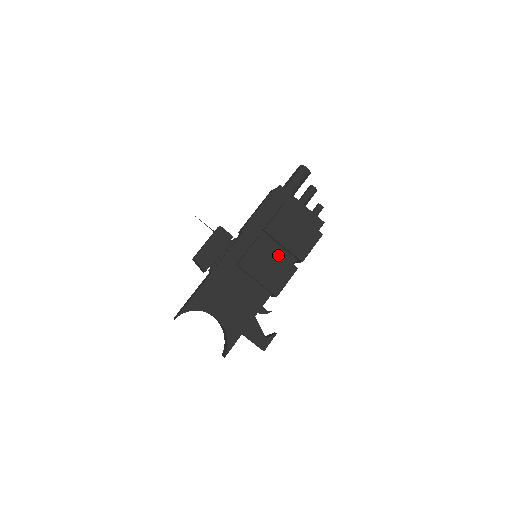
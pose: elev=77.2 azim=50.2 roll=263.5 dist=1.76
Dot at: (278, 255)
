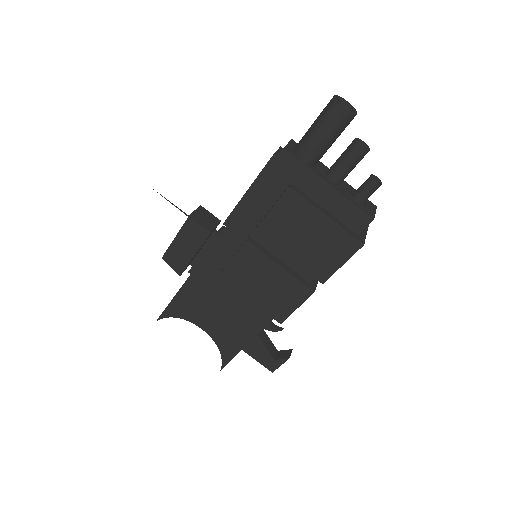
Dot at: (280, 270)
